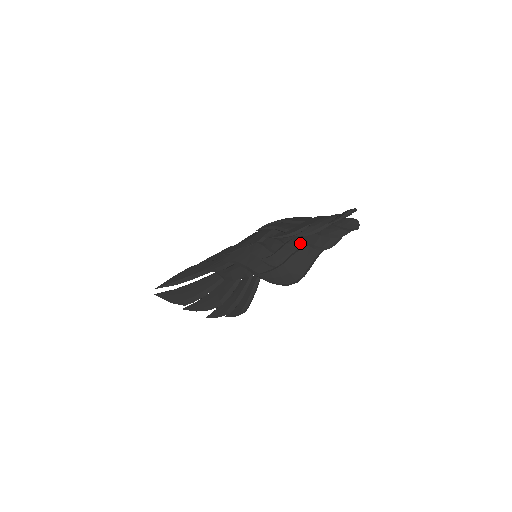
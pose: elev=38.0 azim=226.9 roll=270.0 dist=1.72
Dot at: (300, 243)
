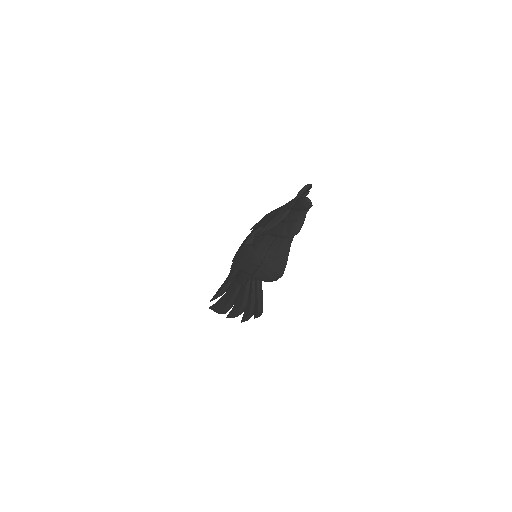
Dot at: (273, 236)
